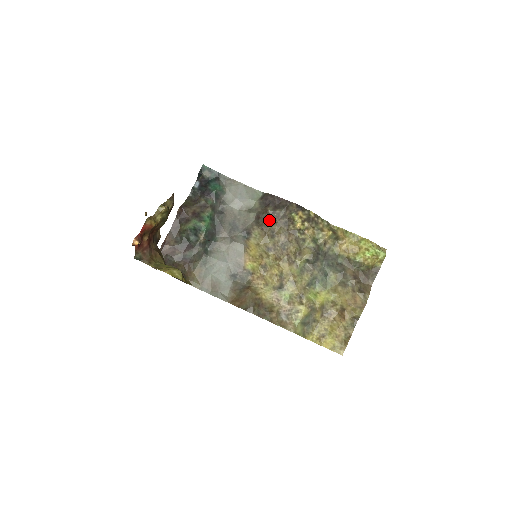
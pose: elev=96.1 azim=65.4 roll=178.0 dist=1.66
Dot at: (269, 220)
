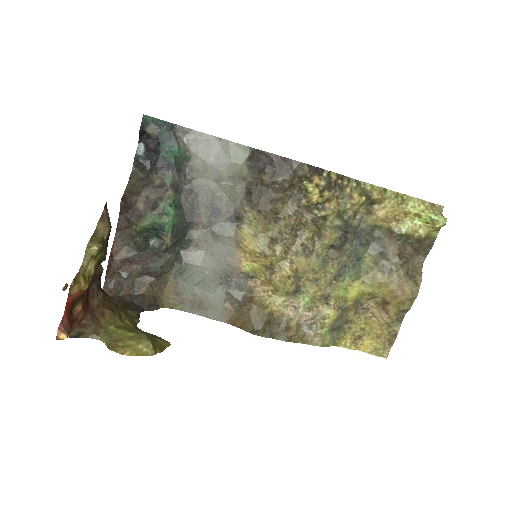
Dot at: (268, 196)
